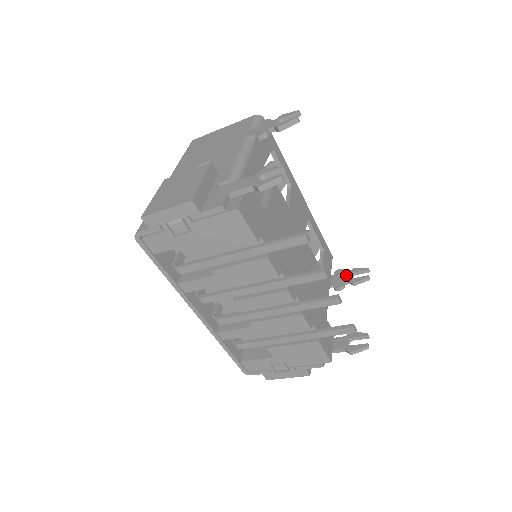
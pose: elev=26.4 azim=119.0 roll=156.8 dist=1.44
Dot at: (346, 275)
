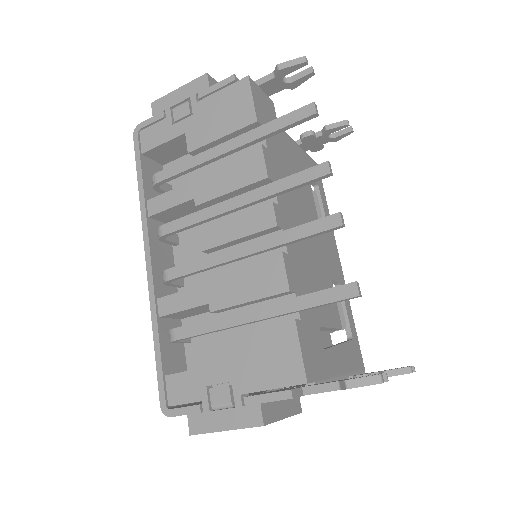
Dot at: occluded
